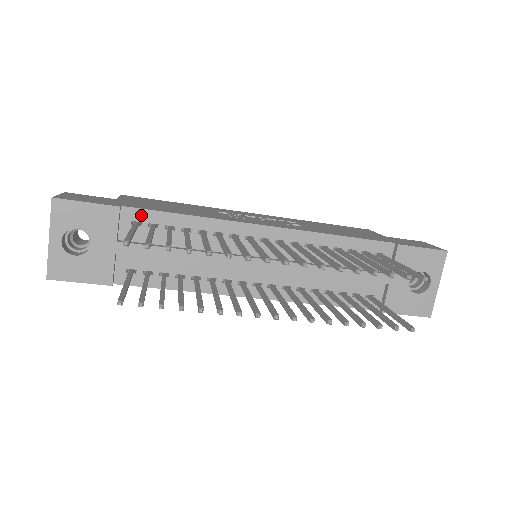
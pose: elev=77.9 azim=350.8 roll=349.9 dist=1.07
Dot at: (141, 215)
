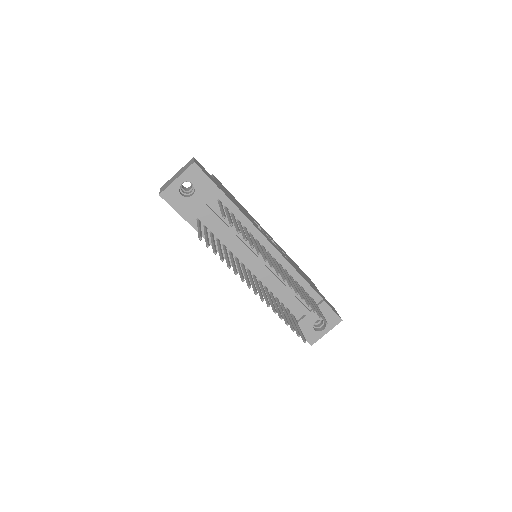
Dot at: (225, 199)
